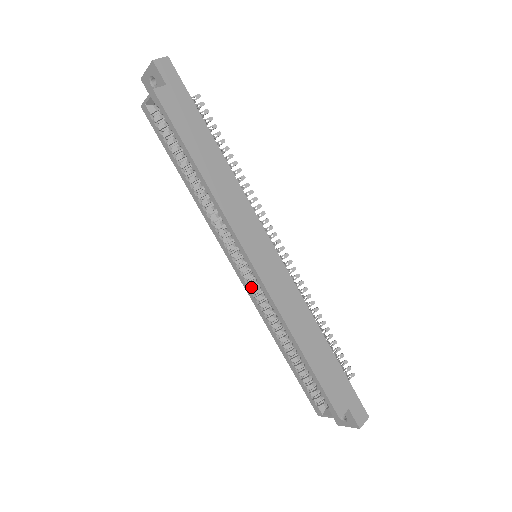
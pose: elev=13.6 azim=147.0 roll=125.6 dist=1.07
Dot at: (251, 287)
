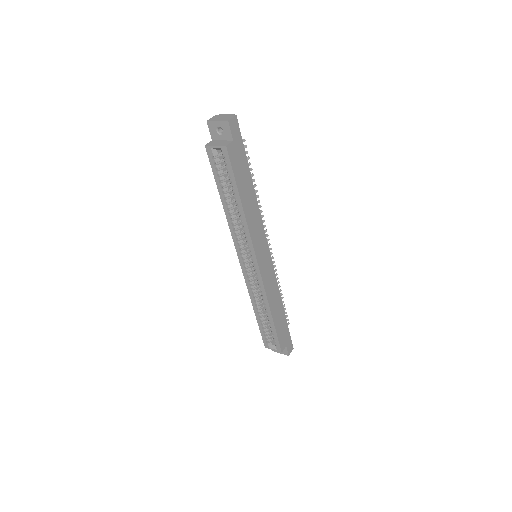
Dot at: (248, 275)
